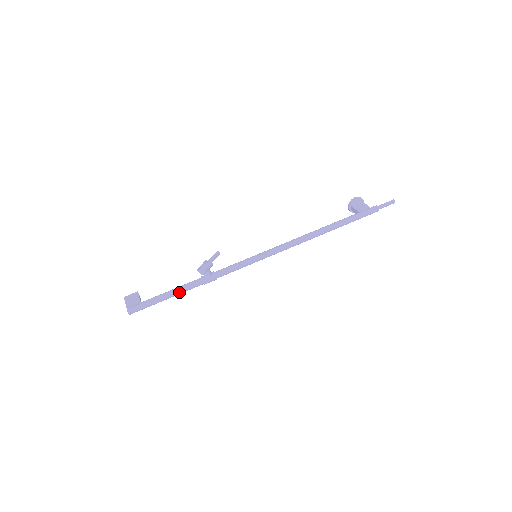
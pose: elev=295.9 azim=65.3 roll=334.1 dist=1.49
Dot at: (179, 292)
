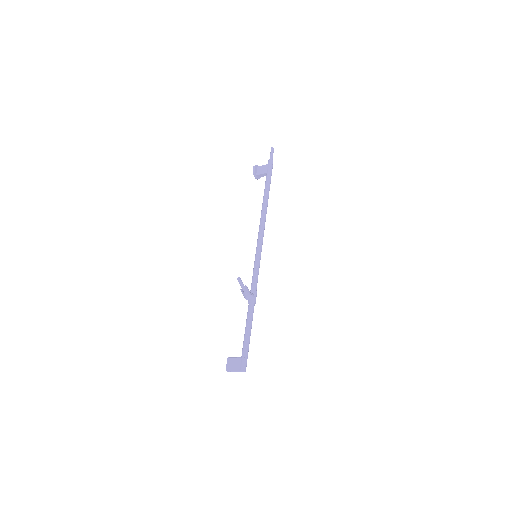
Dot at: (251, 324)
